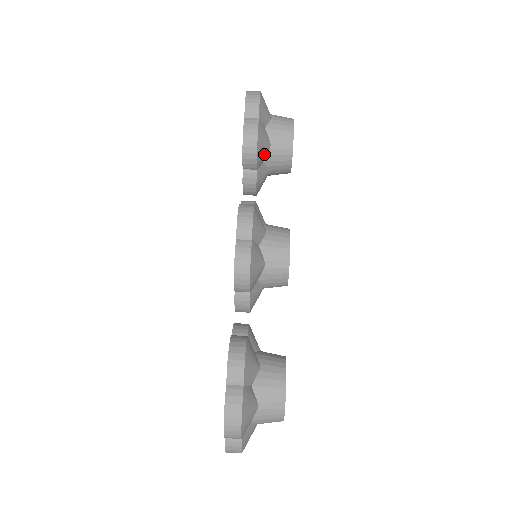
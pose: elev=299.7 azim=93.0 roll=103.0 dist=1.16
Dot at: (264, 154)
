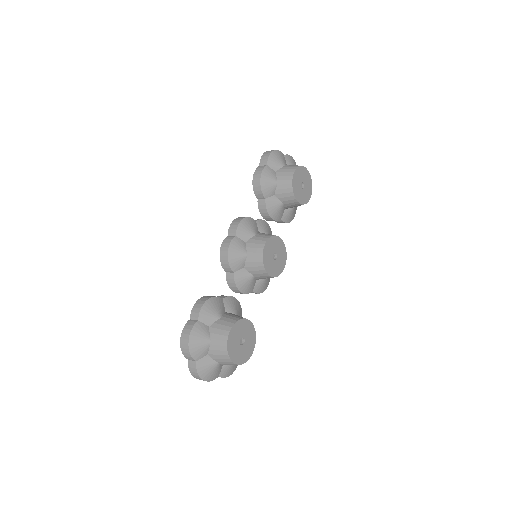
Dot at: (271, 188)
